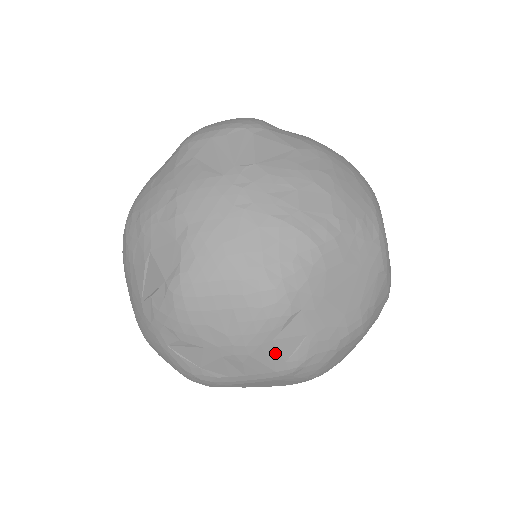
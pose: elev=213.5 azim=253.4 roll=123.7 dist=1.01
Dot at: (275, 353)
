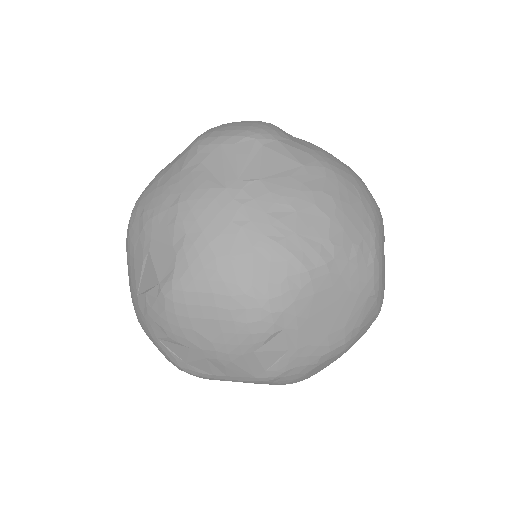
Dot at: (256, 362)
